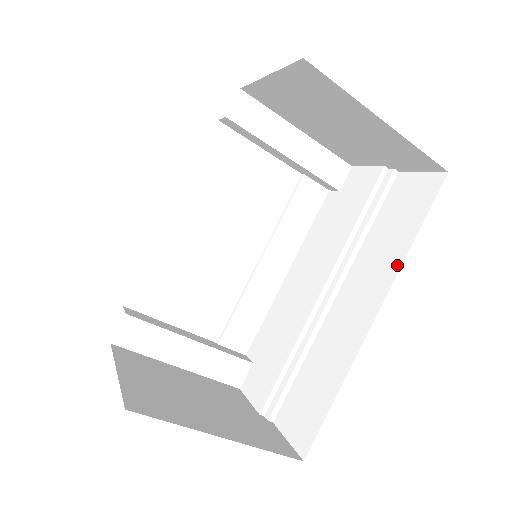
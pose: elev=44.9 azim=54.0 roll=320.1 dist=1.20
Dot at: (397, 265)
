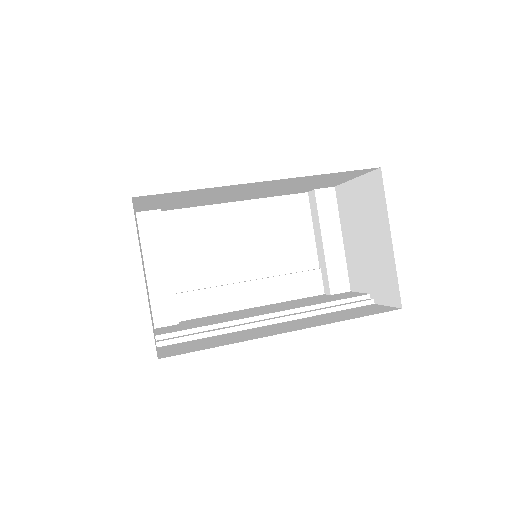
Dot at: (327, 323)
